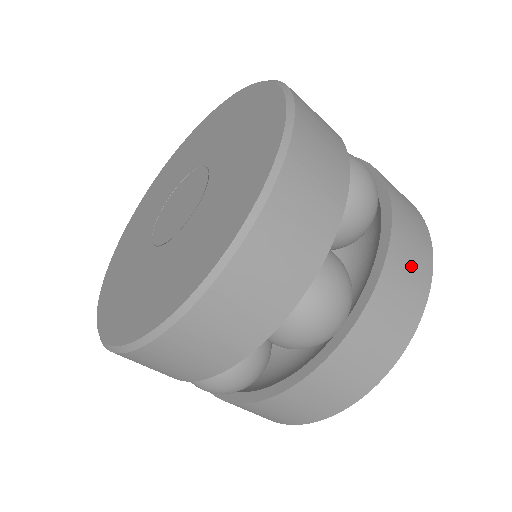
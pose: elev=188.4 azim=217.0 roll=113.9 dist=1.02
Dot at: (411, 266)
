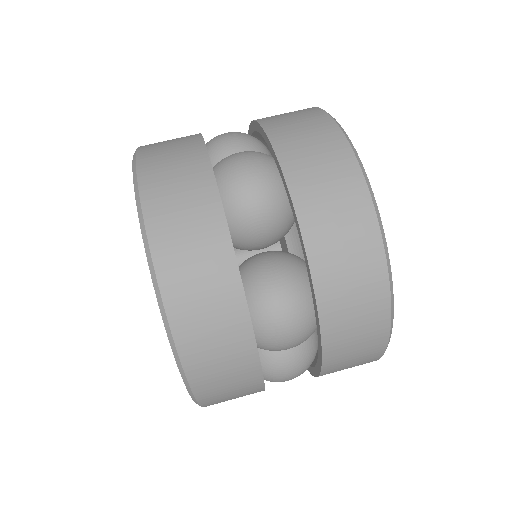
Dot at: (339, 222)
